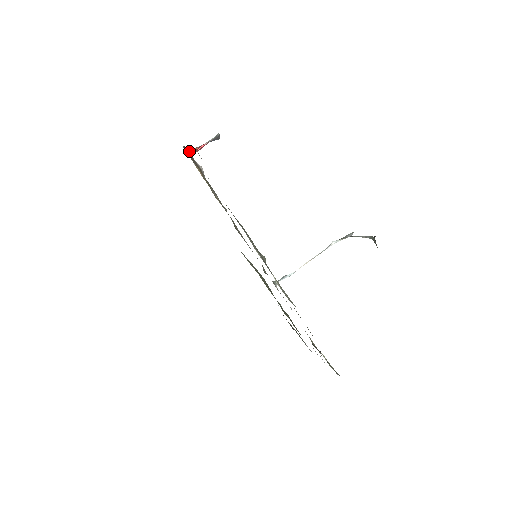
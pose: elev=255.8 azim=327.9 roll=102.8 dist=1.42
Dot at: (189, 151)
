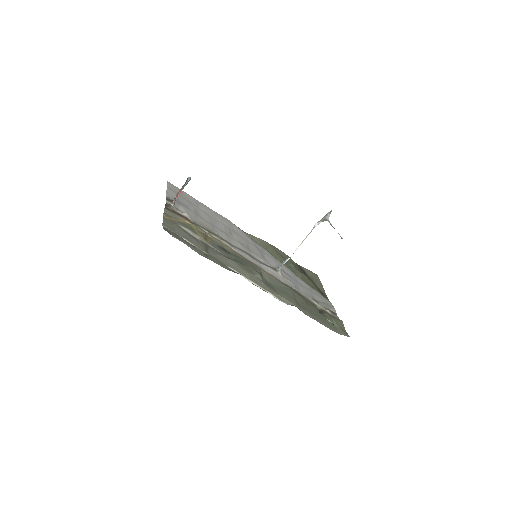
Dot at: (171, 204)
